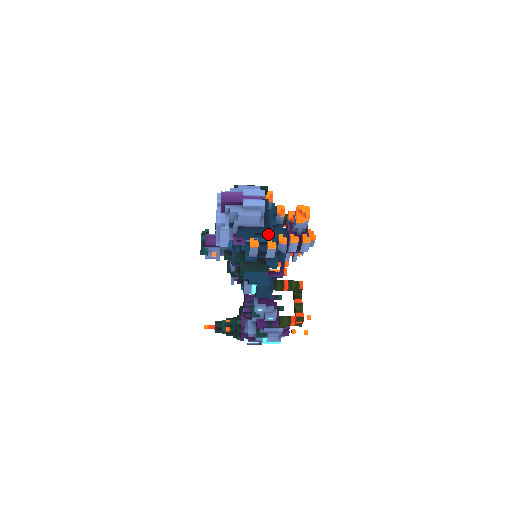
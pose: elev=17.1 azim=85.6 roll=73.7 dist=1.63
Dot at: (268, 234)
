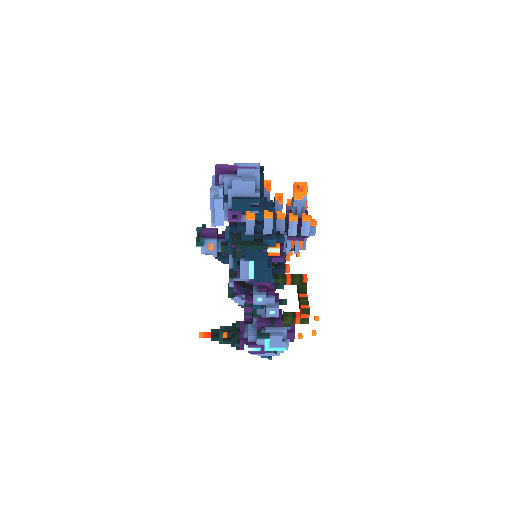
Dot at: occluded
